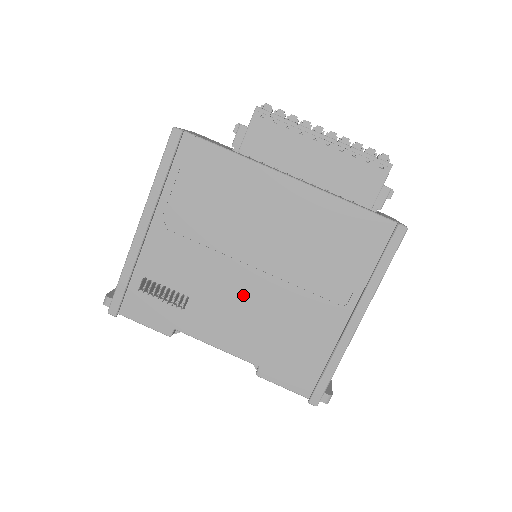
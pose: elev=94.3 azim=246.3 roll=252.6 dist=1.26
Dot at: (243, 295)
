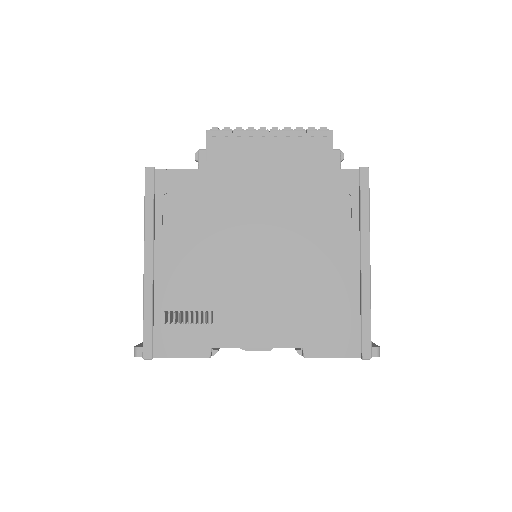
Dot at: (260, 286)
